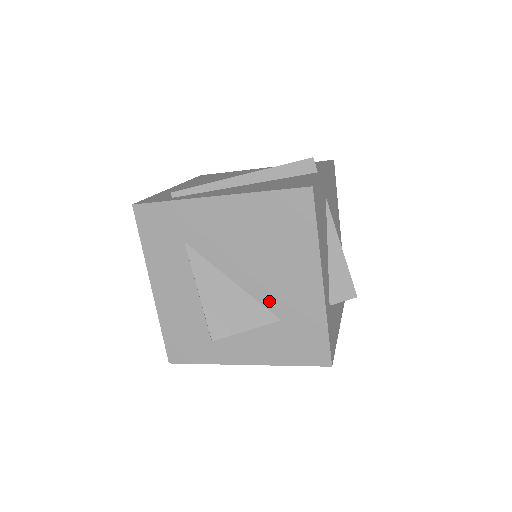
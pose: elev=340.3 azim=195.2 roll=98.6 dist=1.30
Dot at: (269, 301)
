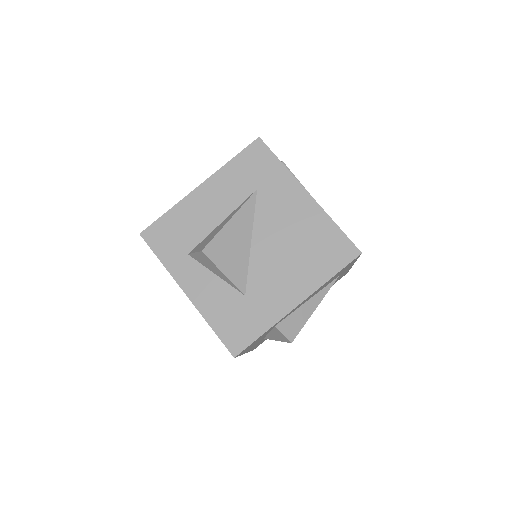
Dot at: (255, 277)
